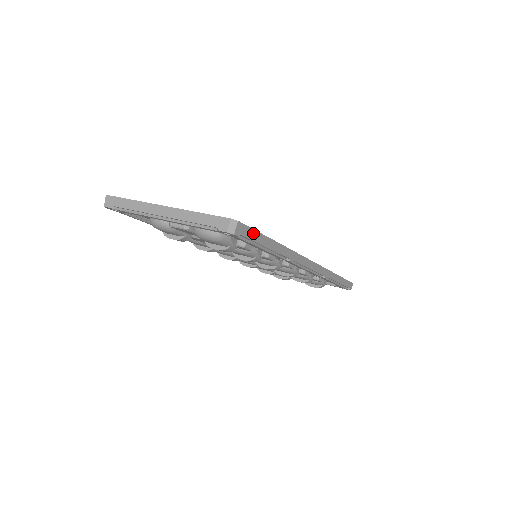
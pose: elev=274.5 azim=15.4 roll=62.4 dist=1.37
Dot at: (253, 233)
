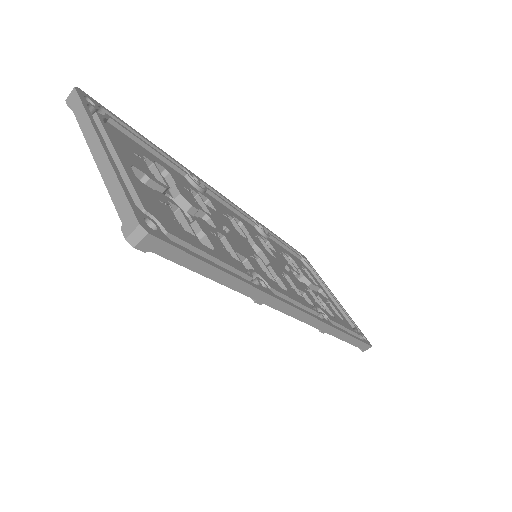
Dot at: (182, 255)
